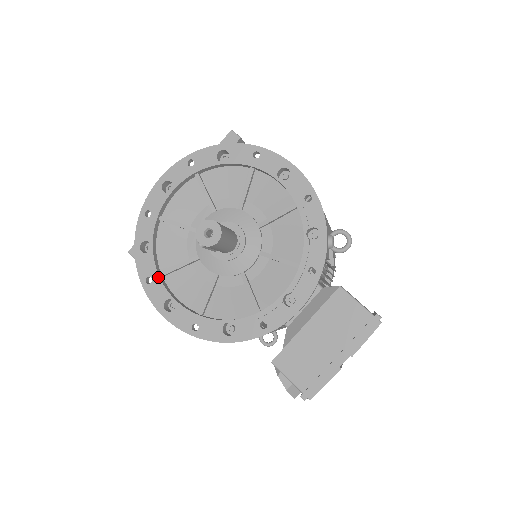
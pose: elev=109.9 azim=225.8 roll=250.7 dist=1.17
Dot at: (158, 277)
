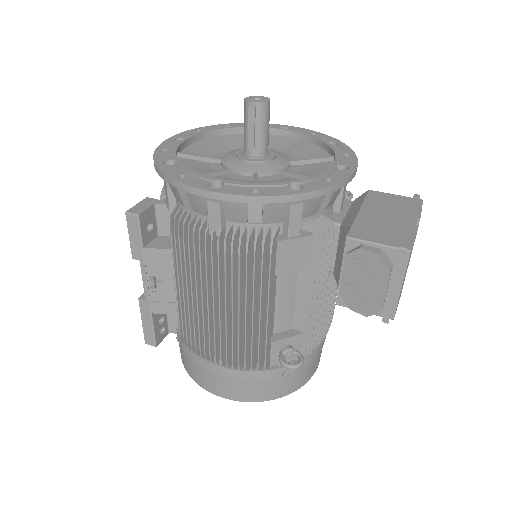
Dot at: (194, 172)
